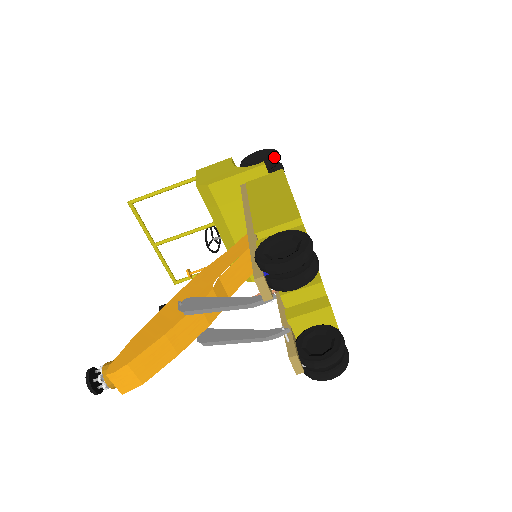
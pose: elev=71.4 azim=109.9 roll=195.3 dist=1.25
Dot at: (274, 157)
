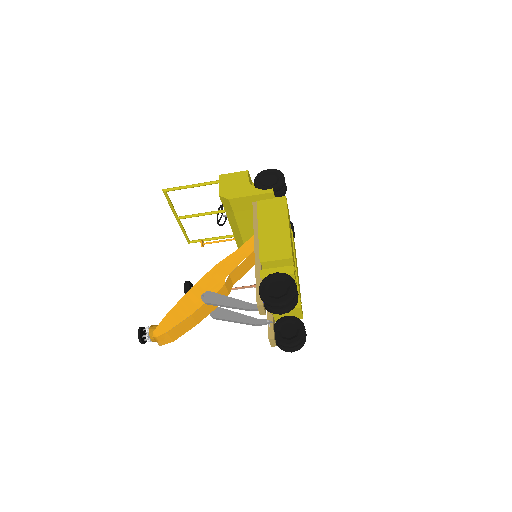
Dot at: (281, 184)
